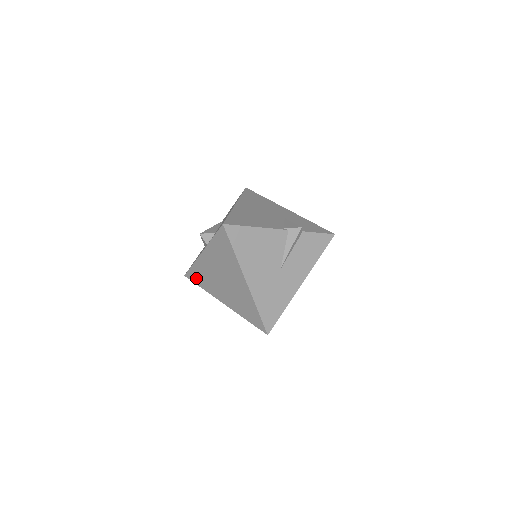
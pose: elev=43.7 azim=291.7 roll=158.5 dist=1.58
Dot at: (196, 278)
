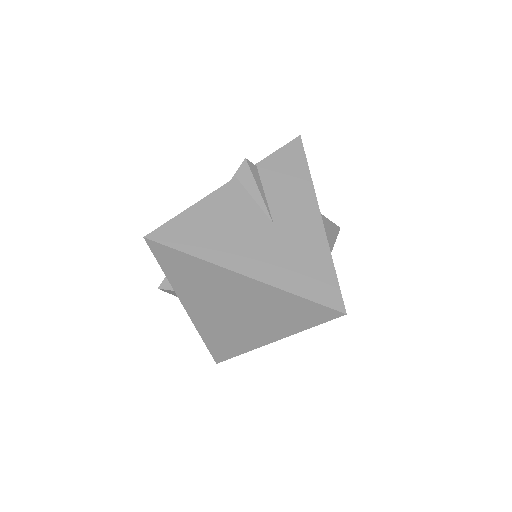
Dot at: (223, 350)
